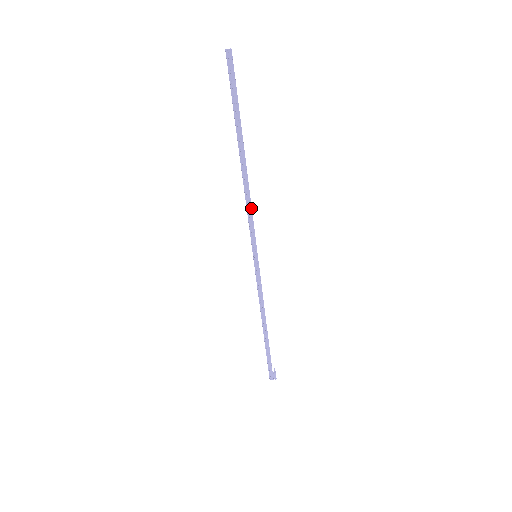
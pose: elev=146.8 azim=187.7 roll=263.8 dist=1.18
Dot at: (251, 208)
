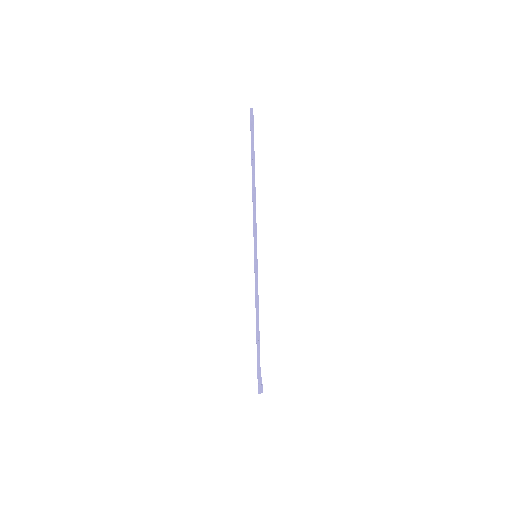
Dot at: occluded
